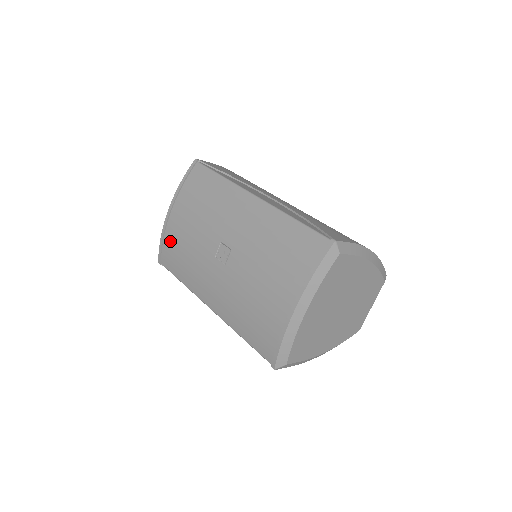
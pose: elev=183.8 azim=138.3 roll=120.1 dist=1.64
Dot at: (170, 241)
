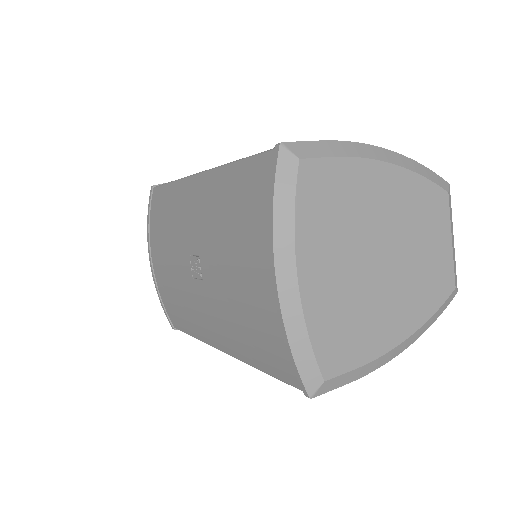
Dot at: (164, 294)
